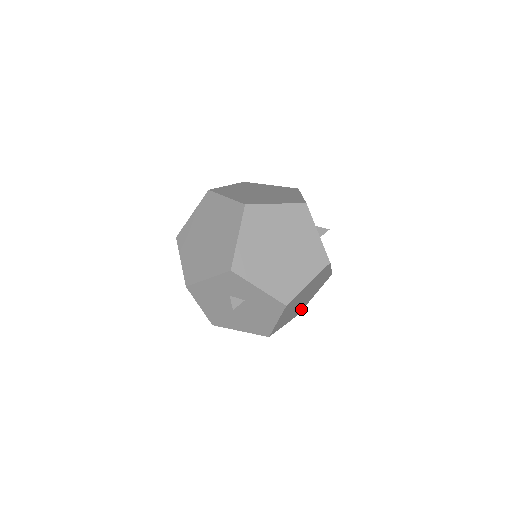
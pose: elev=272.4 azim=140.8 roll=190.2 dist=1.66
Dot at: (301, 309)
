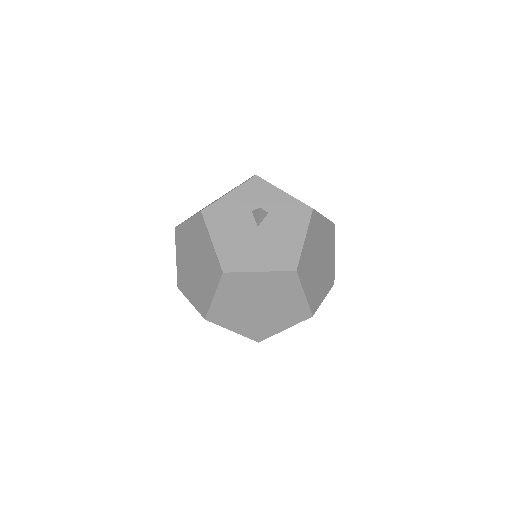
Dot at: (315, 304)
